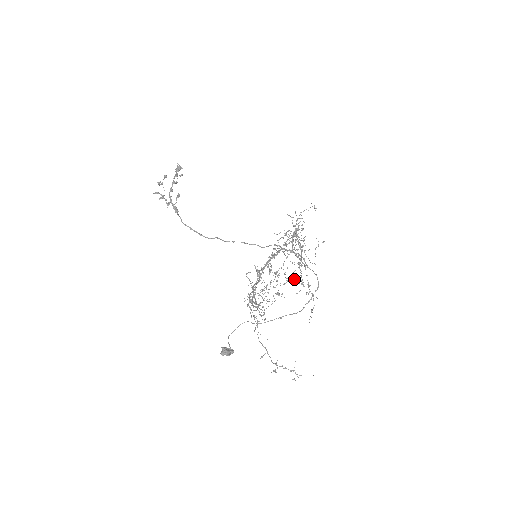
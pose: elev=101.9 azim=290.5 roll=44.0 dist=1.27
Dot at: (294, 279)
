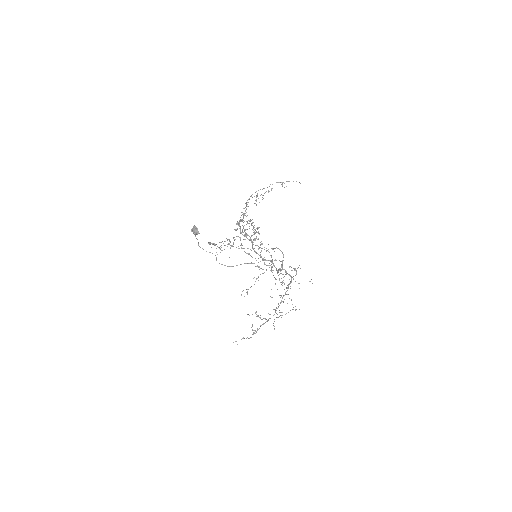
Dot at: (286, 186)
